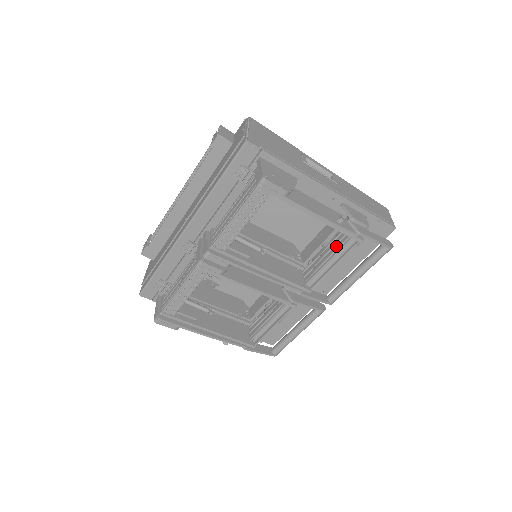
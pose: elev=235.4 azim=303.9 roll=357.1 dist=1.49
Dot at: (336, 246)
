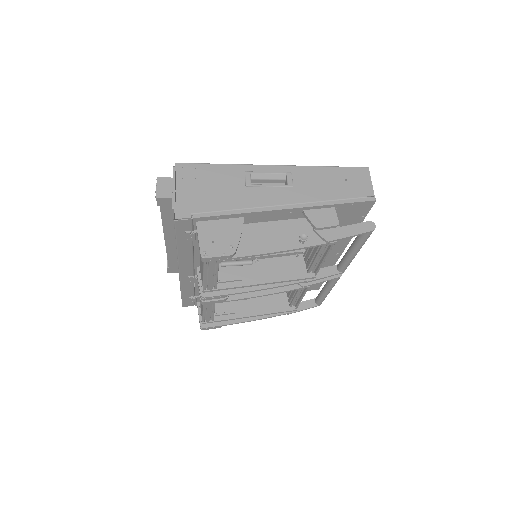
Dot at: occluded
